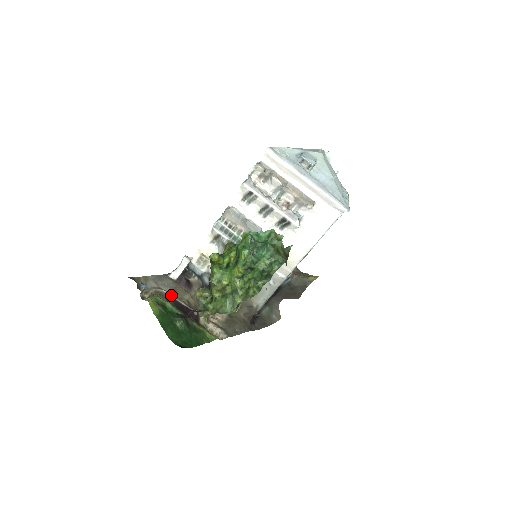
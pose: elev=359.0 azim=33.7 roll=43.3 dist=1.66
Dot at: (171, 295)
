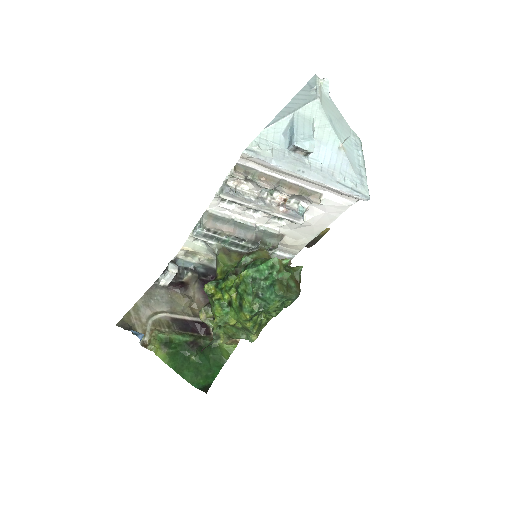
Dot at: (171, 315)
